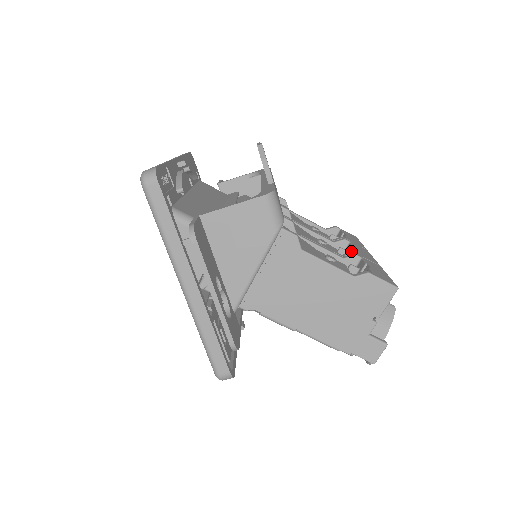
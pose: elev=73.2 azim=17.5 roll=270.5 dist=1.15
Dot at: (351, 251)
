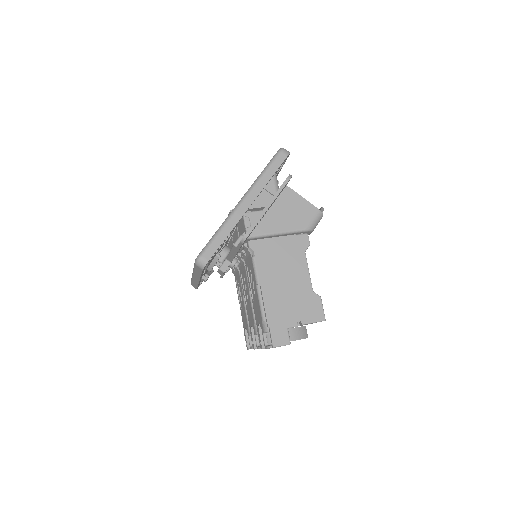
Dot at: occluded
